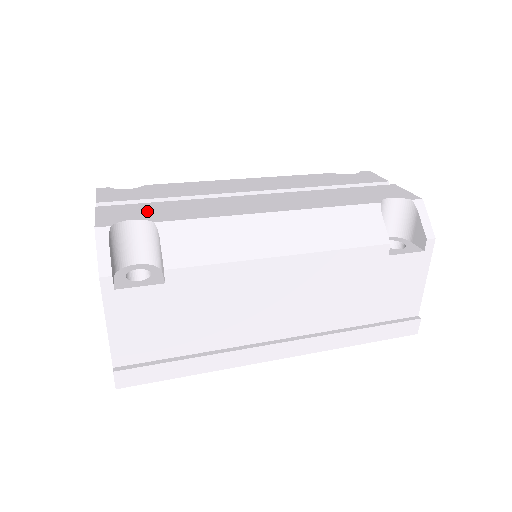
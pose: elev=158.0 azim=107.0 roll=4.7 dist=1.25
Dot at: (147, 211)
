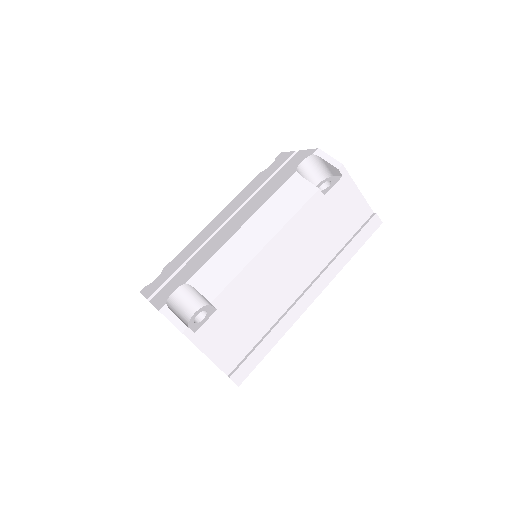
Dot at: (177, 281)
